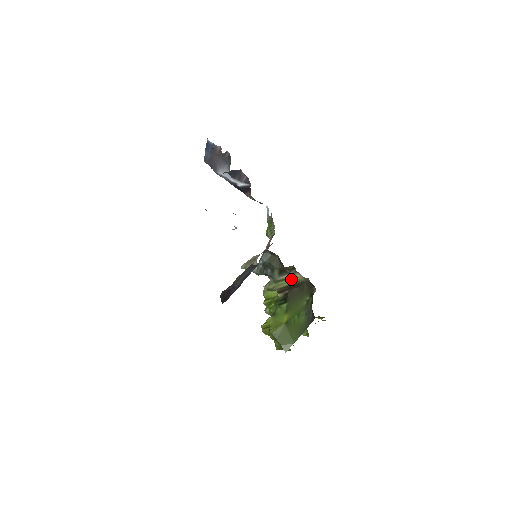
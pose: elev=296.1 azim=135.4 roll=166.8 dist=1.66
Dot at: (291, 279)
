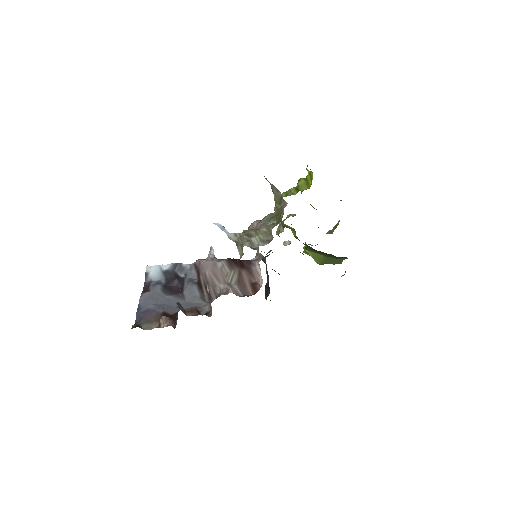
Dot at: occluded
